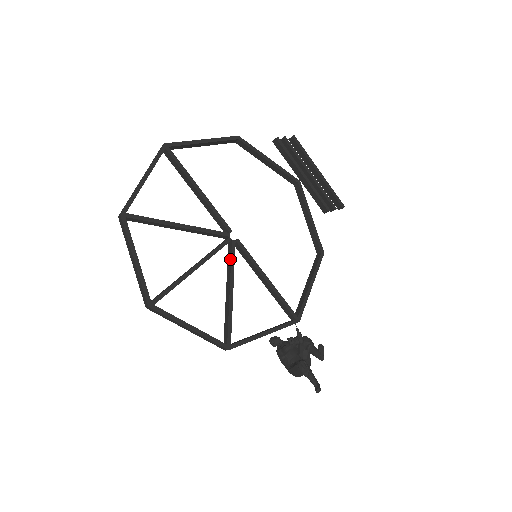
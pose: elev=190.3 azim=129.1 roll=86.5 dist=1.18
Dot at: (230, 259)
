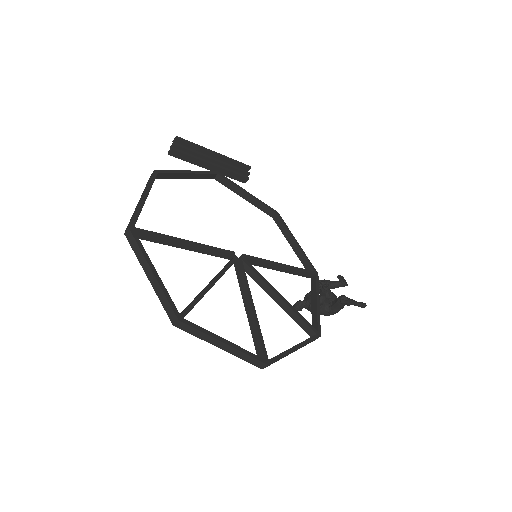
Dot at: (255, 274)
